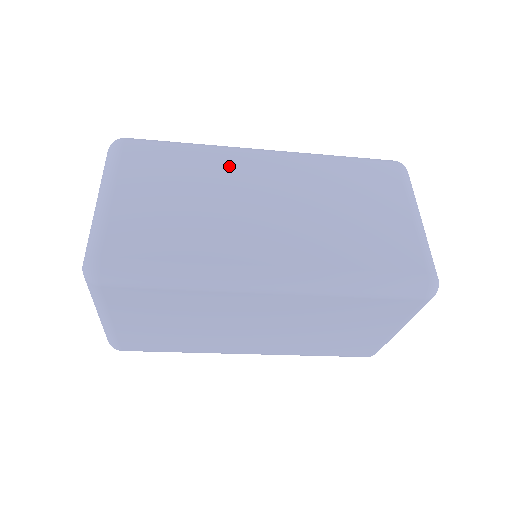
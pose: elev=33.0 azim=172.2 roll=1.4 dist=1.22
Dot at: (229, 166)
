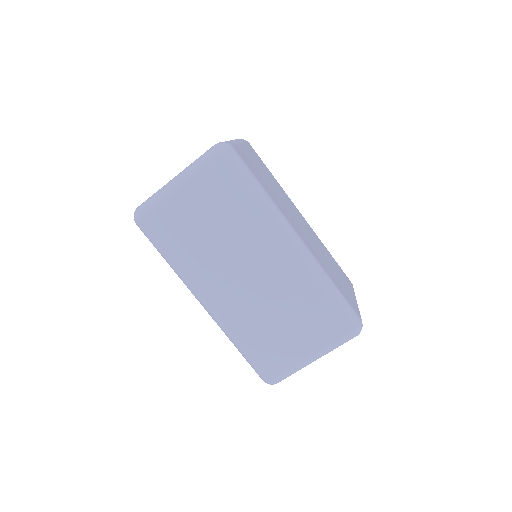
Dot at: (258, 233)
